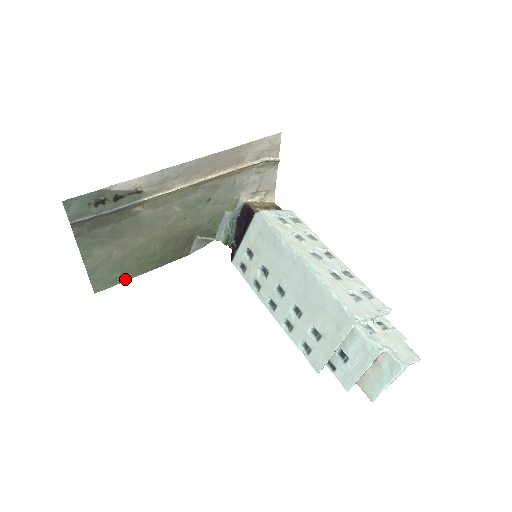
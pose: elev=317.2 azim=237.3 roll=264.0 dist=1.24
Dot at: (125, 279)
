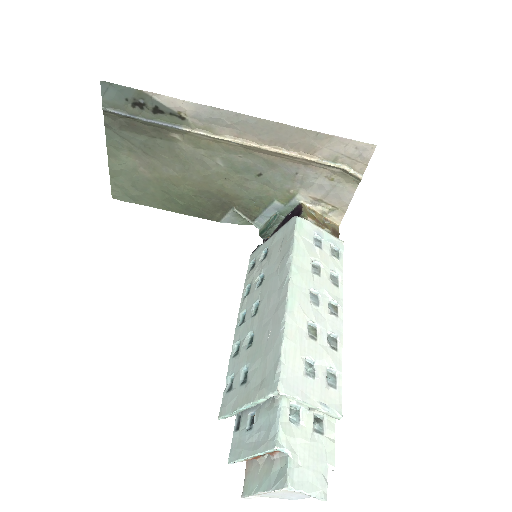
Dot at: (146, 203)
